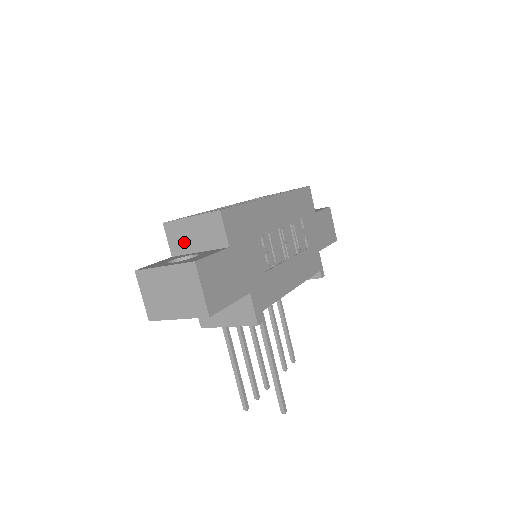
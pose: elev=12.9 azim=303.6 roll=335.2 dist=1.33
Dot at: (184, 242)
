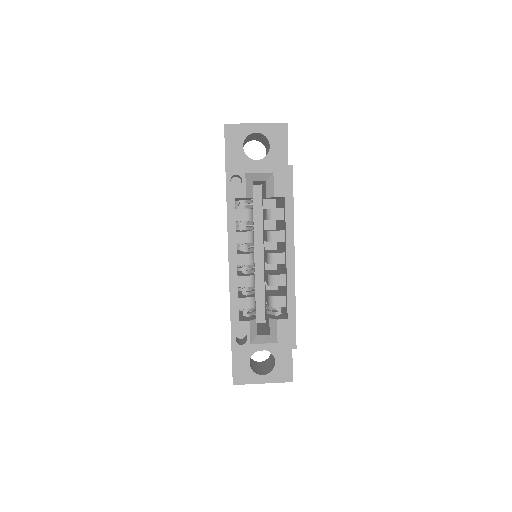
Dot at: occluded
